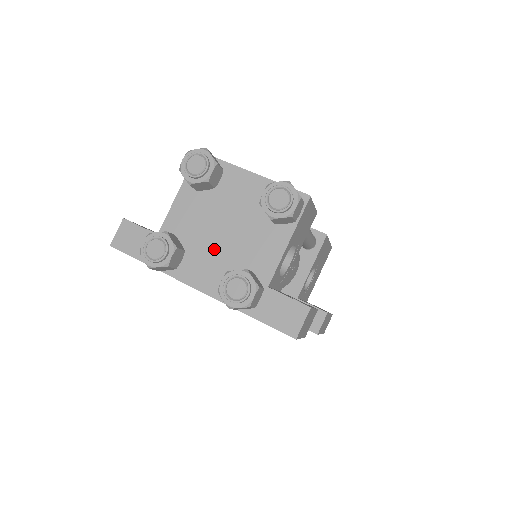
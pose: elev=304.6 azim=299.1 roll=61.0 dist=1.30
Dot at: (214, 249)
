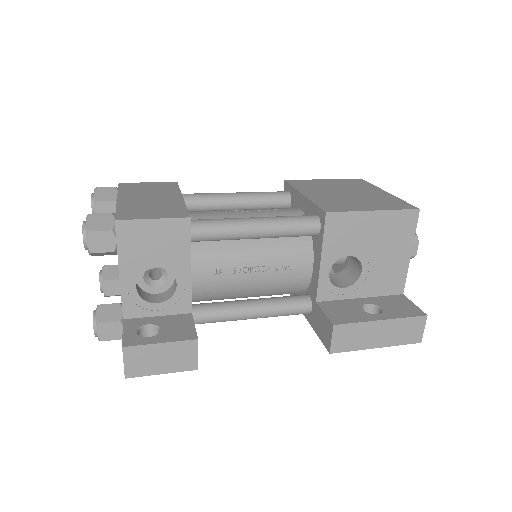
Dot at: occluded
